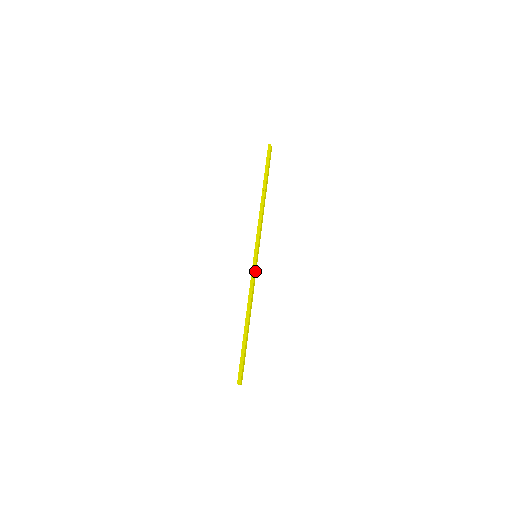
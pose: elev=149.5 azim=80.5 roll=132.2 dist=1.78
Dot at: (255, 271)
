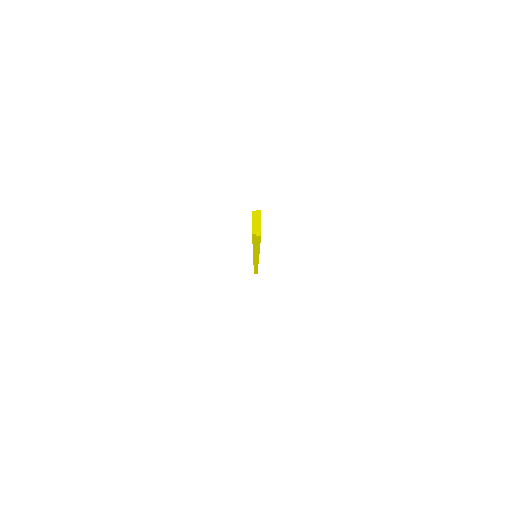
Dot at: occluded
